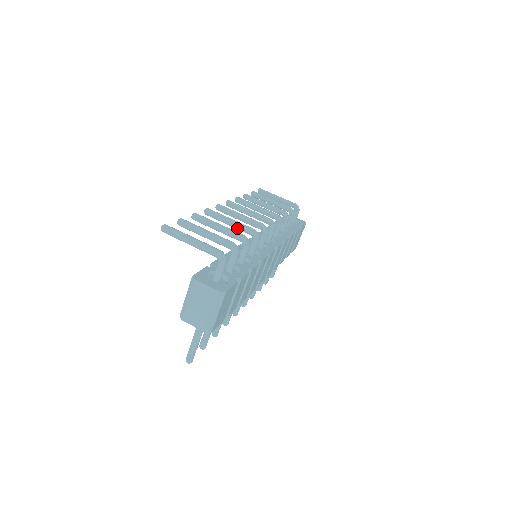
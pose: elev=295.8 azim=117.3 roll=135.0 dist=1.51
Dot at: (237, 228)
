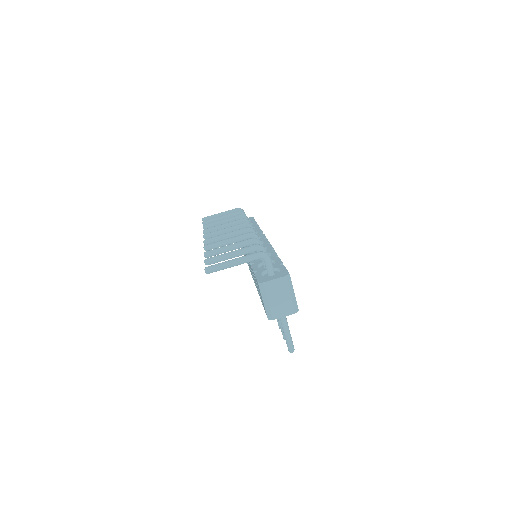
Dot at: (237, 241)
